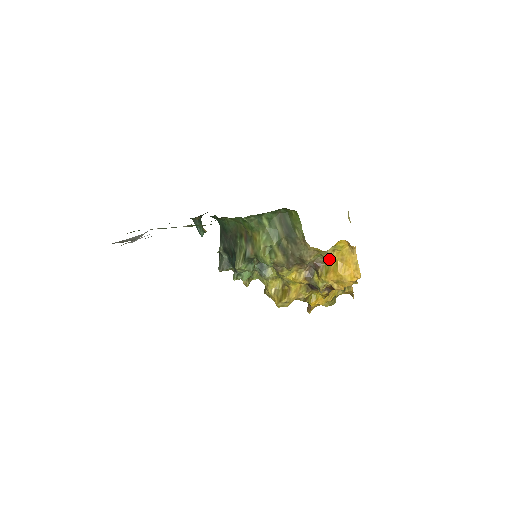
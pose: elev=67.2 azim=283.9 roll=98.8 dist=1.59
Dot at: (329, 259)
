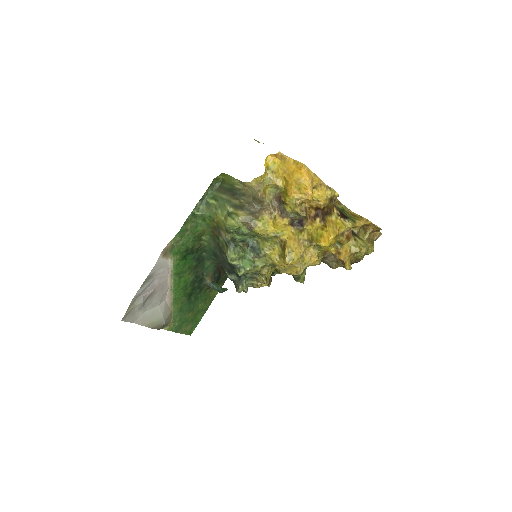
Dot at: (278, 183)
